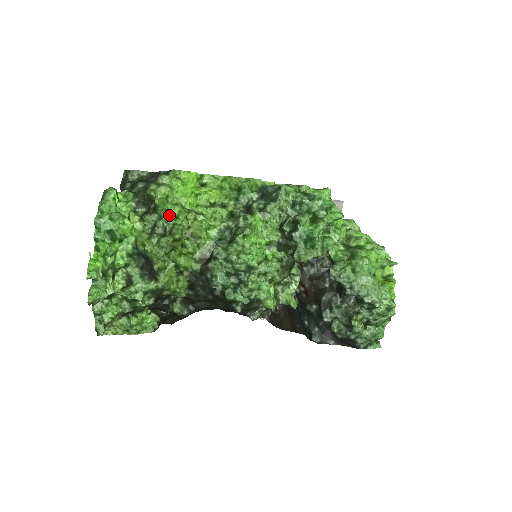
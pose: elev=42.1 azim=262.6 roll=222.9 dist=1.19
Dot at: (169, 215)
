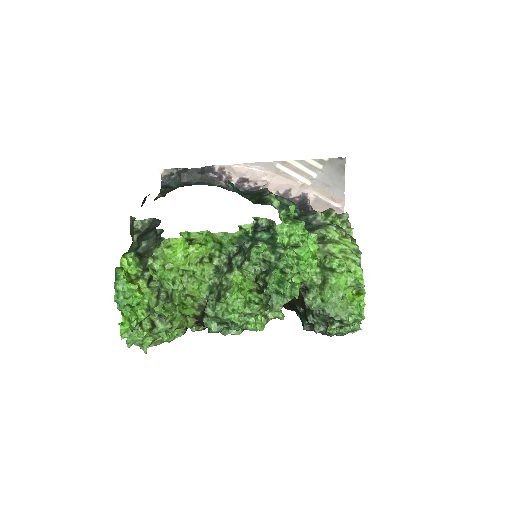
Dot at: (167, 283)
